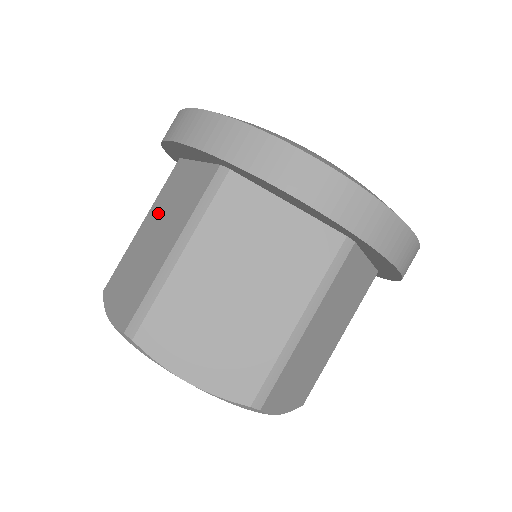
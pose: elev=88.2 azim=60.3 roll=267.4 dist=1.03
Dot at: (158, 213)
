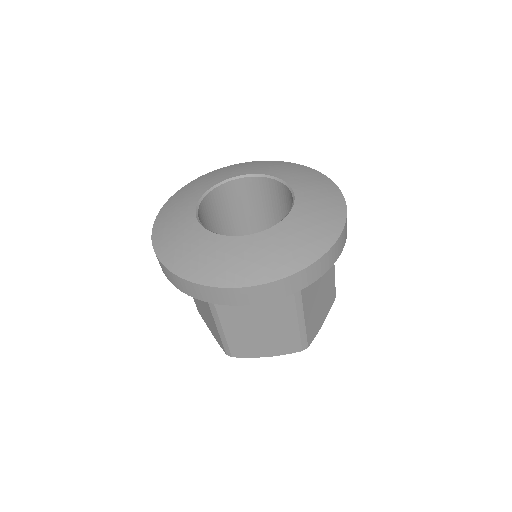
Dot at: occluded
